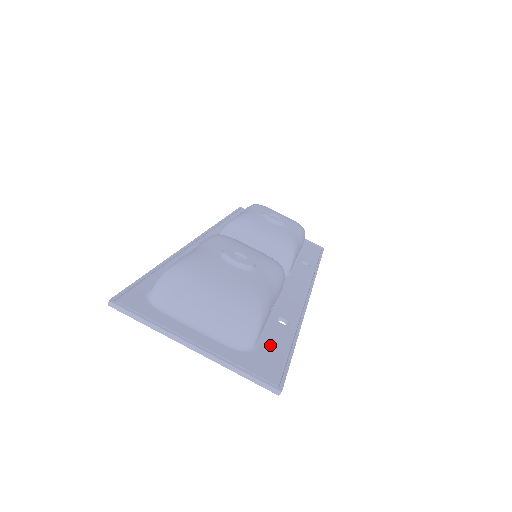
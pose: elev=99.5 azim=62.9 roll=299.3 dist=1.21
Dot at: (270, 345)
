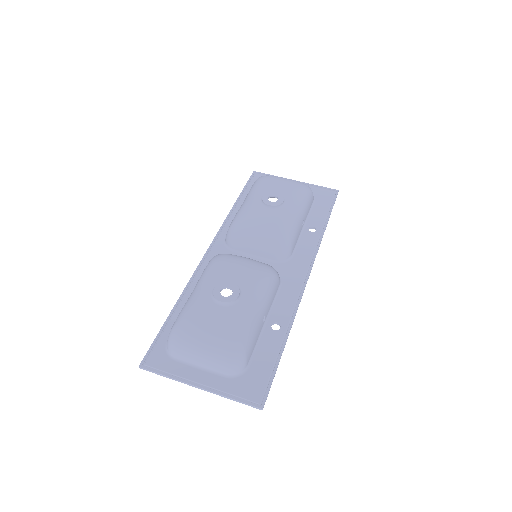
Dot at: (260, 361)
